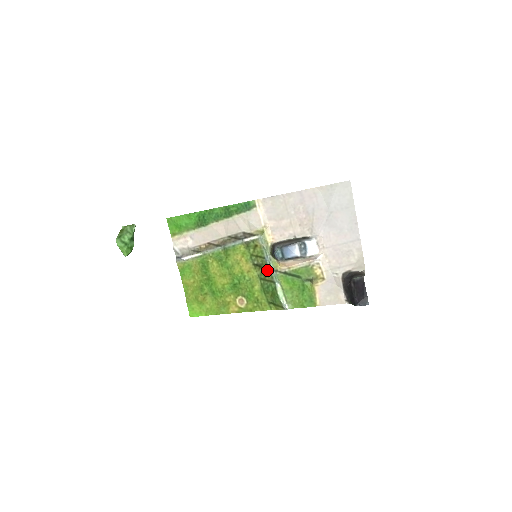
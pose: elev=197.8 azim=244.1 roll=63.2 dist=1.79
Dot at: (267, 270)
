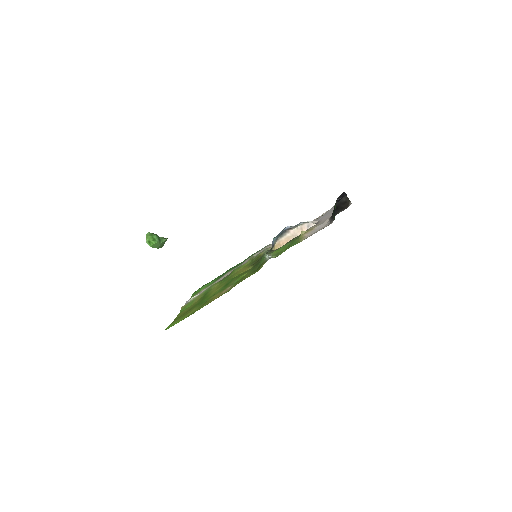
Dot at: occluded
